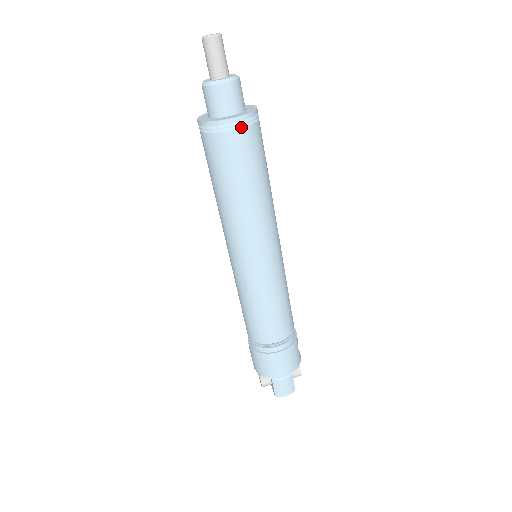
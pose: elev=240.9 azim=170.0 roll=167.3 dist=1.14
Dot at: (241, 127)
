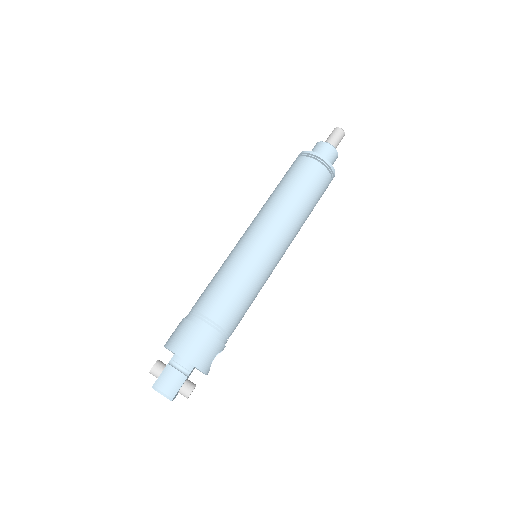
Dot at: (322, 164)
